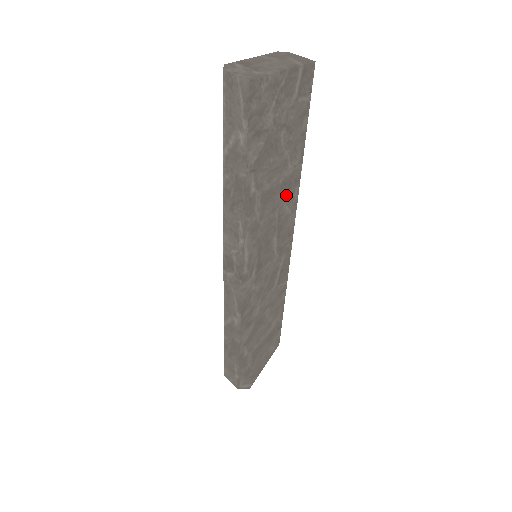
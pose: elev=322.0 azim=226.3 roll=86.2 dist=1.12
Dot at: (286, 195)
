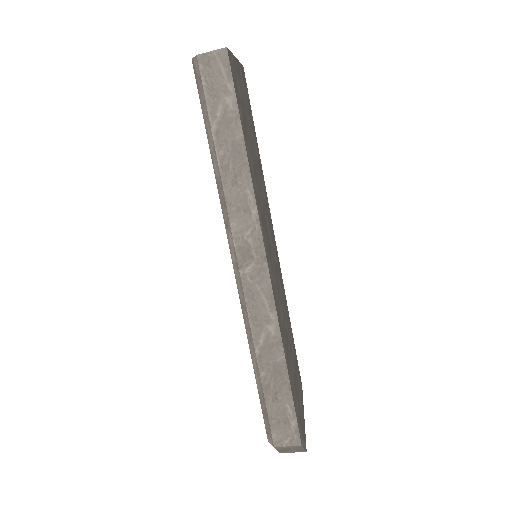
Dot at: (261, 179)
